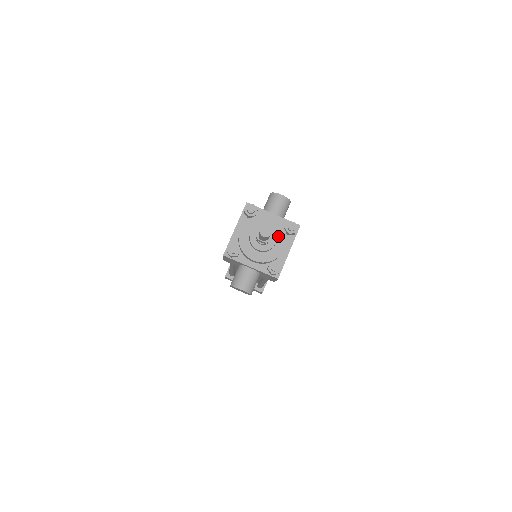
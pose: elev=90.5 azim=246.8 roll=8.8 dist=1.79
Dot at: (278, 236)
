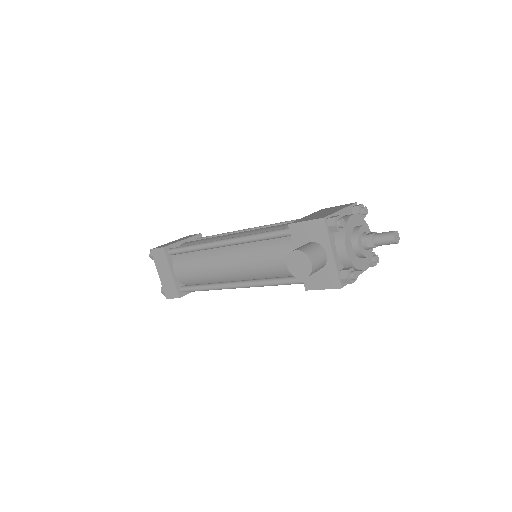
Dot at: occluded
